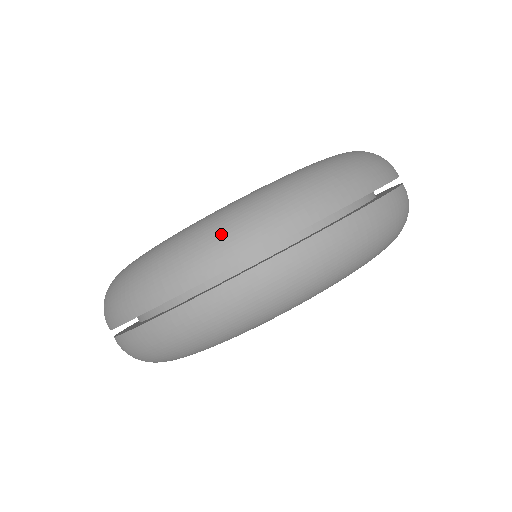
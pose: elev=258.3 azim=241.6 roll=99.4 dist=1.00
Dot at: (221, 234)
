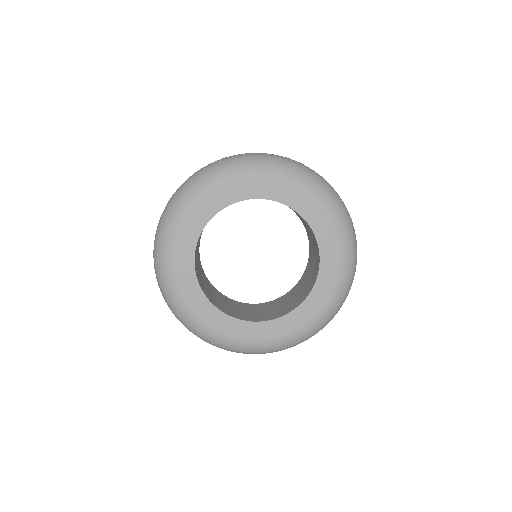
Dot at: occluded
